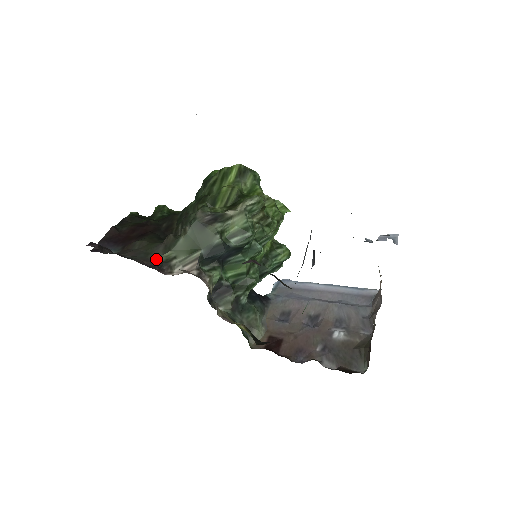
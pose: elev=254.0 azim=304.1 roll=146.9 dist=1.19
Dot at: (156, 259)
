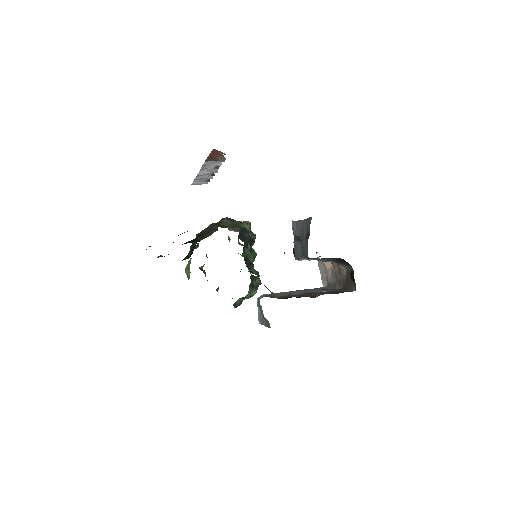
Dot at: occluded
